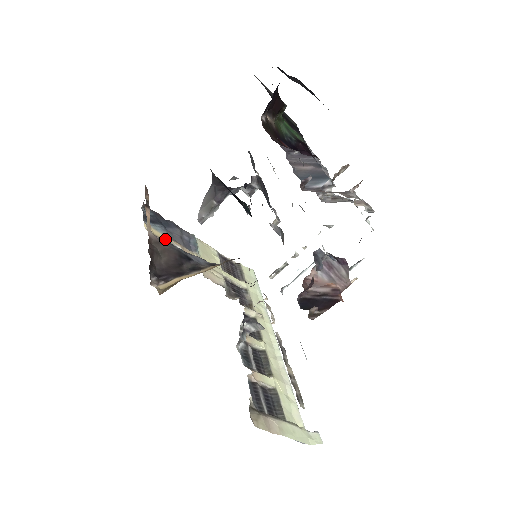
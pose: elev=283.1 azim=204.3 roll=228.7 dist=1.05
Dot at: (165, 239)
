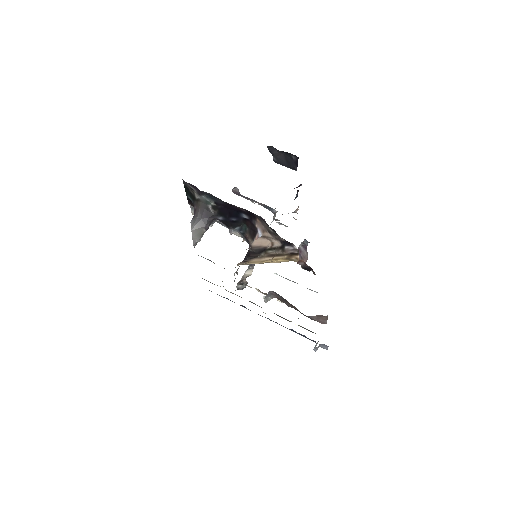
Dot at: occluded
